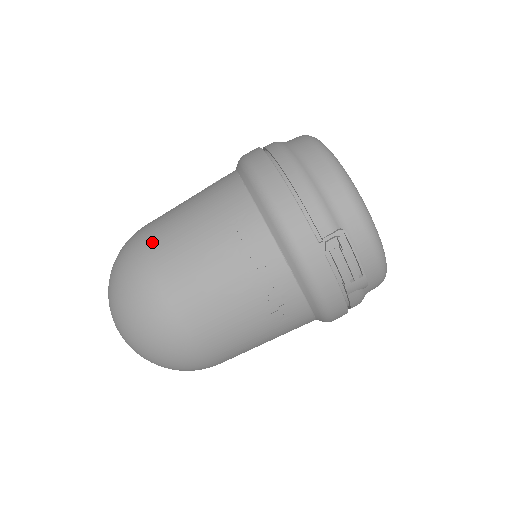
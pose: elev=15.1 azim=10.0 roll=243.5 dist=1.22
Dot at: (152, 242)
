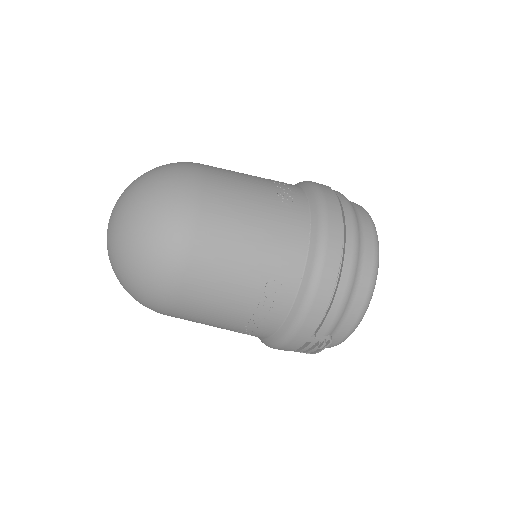
Dot at: (205, 229)
